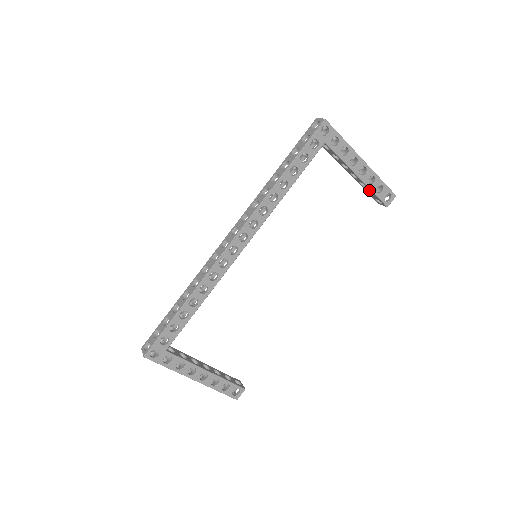
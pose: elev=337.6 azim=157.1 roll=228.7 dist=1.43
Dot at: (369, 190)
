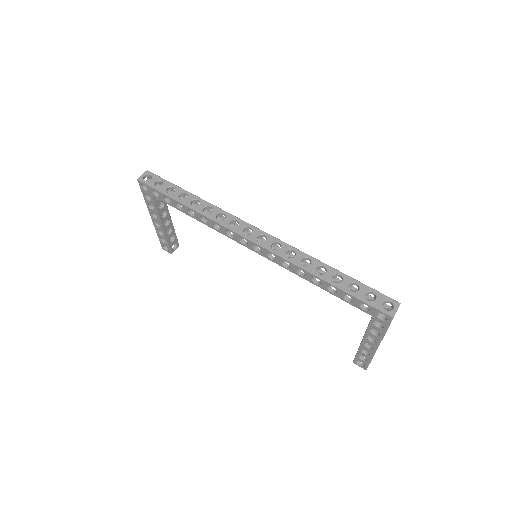
Dot at: occluded
